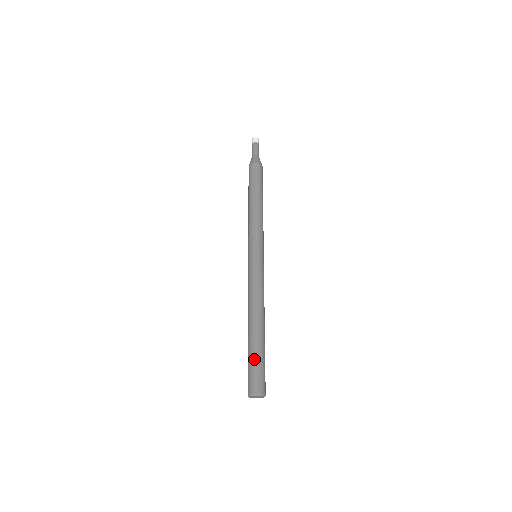
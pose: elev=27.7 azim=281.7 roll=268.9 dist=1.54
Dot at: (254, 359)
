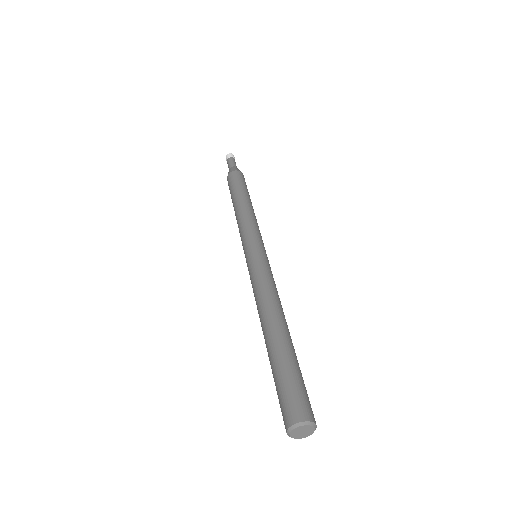
Dot at: (293, 370)
